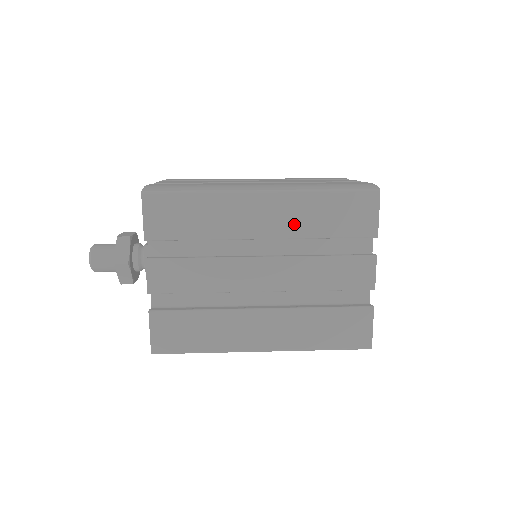
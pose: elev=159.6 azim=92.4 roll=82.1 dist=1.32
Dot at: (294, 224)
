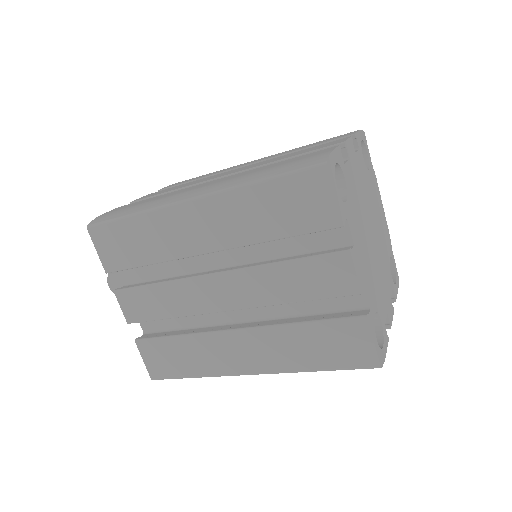
Dot at: (236, 230)
